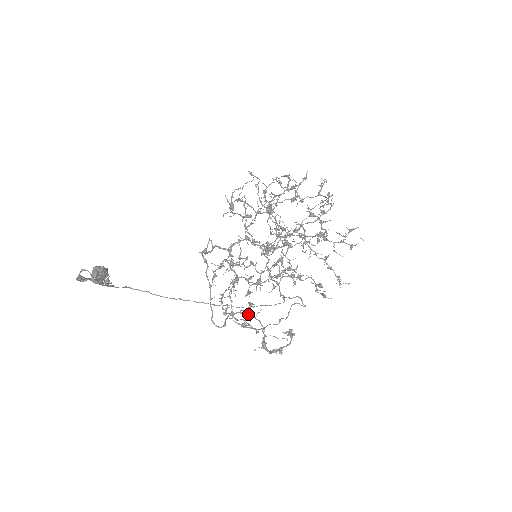
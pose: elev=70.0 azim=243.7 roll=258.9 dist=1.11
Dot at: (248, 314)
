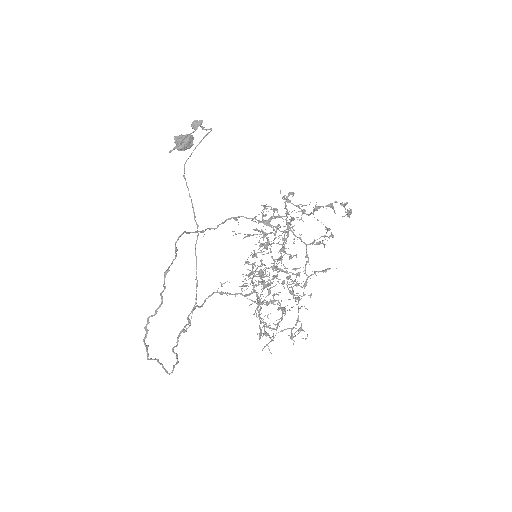
Dot at: (301, 209)
